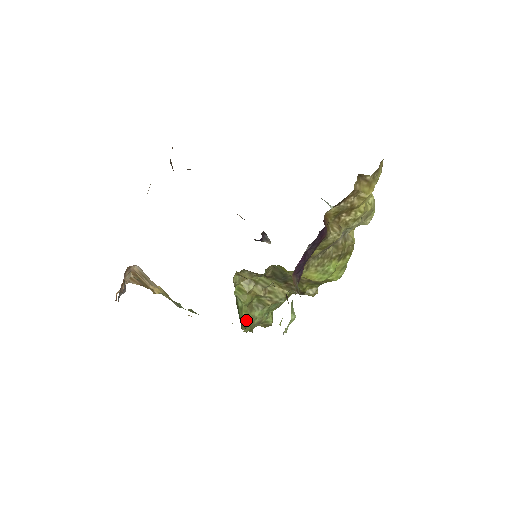
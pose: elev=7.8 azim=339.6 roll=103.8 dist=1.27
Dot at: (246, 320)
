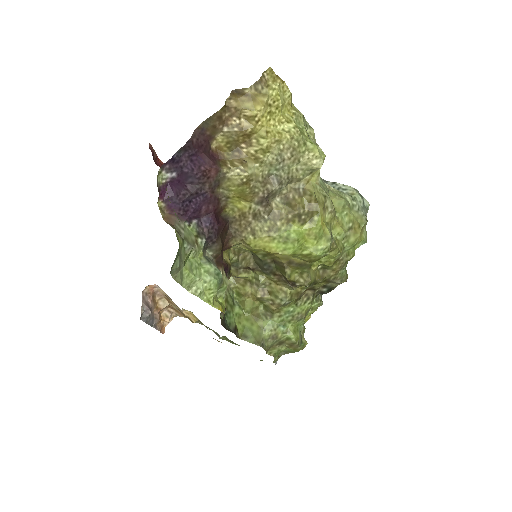
Dot at: (248, 329)
